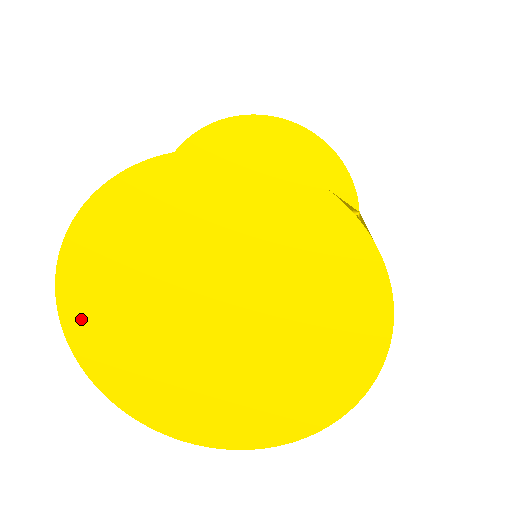
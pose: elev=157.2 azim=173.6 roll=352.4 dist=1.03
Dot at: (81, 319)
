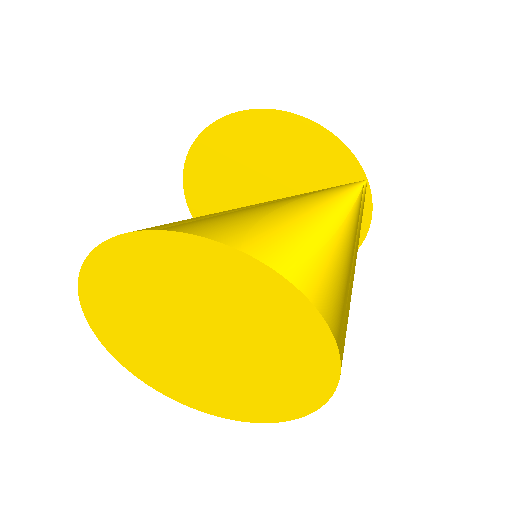
Dot at: (115, 344)
